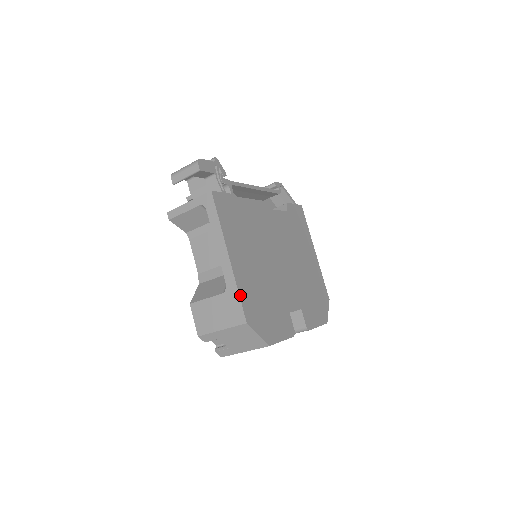
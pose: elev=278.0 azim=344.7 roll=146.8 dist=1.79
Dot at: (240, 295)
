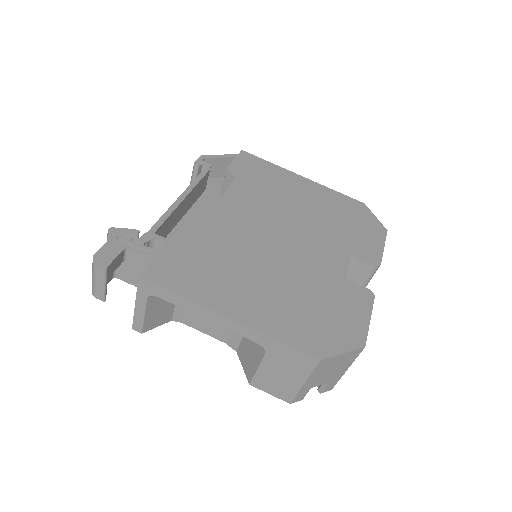
Dot at: (283, 341)
